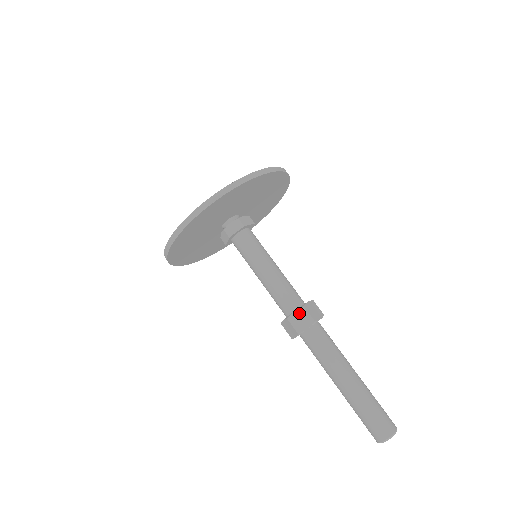
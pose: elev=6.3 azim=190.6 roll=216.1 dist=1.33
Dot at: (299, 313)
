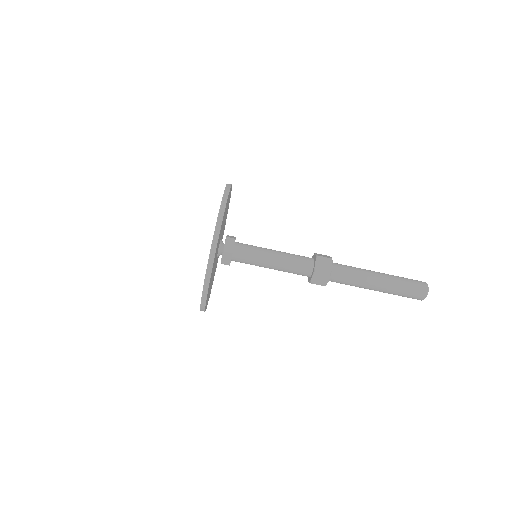
Dot at: (319, 262)
